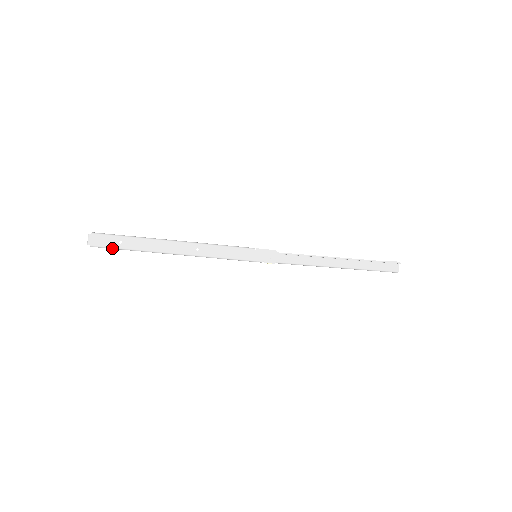
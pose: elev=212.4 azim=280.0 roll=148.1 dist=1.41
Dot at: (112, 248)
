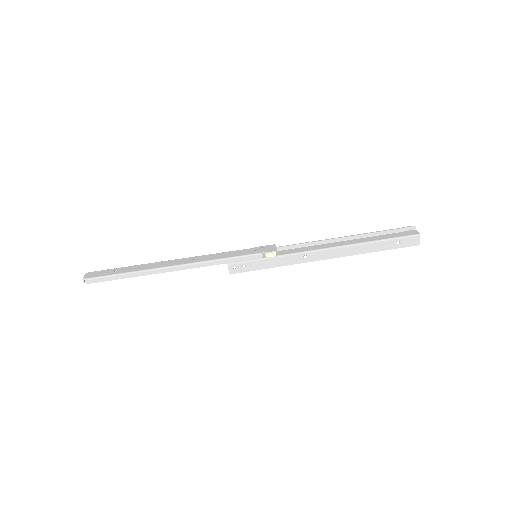
Dot at: (106, 276)
